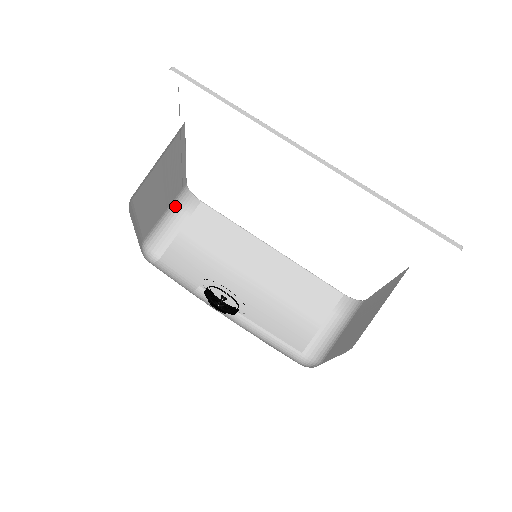
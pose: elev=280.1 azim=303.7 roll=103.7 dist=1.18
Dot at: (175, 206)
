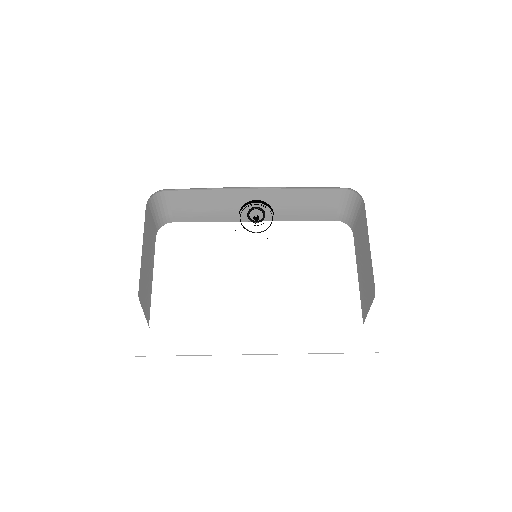
Dot at: occluded
